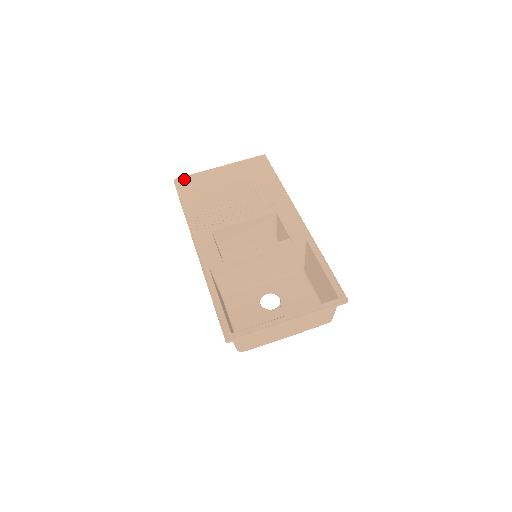
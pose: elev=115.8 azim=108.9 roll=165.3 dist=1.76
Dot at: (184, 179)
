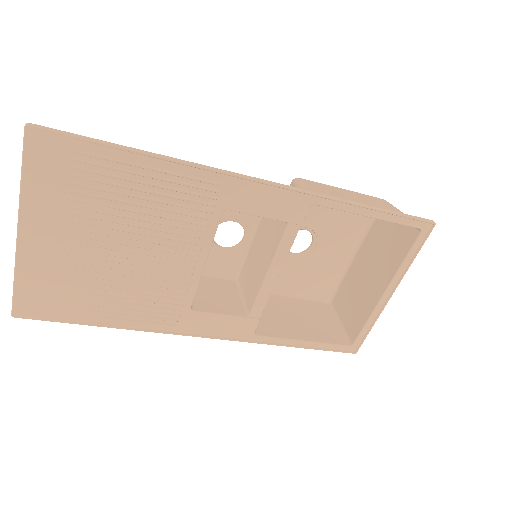
Dot at: (23, 303)
